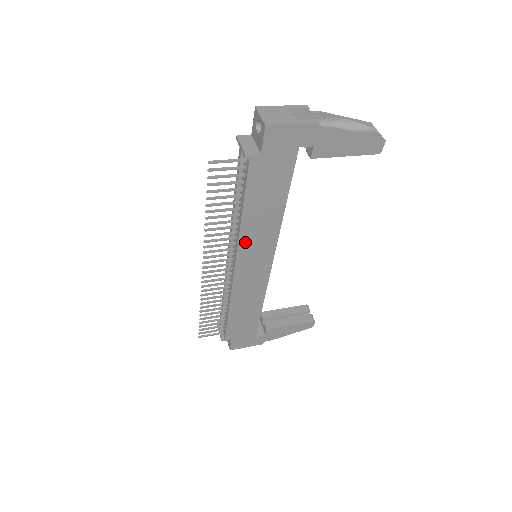
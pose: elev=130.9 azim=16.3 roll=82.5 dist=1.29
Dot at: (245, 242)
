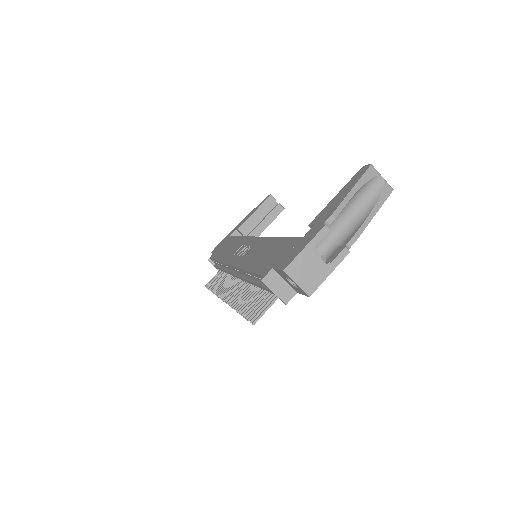
Dot at: occluded
